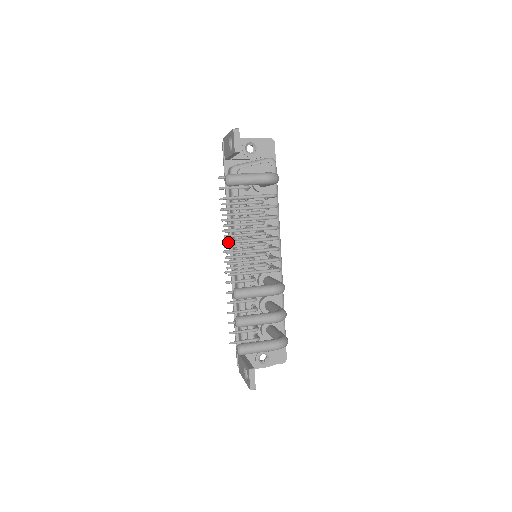
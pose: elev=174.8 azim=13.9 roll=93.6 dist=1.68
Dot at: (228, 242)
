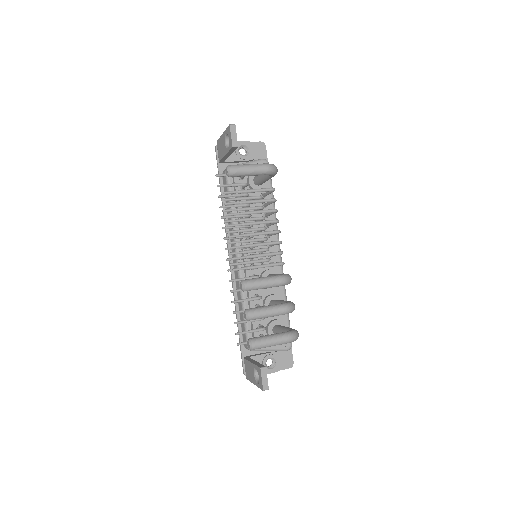
Dot at: (231, 236)
